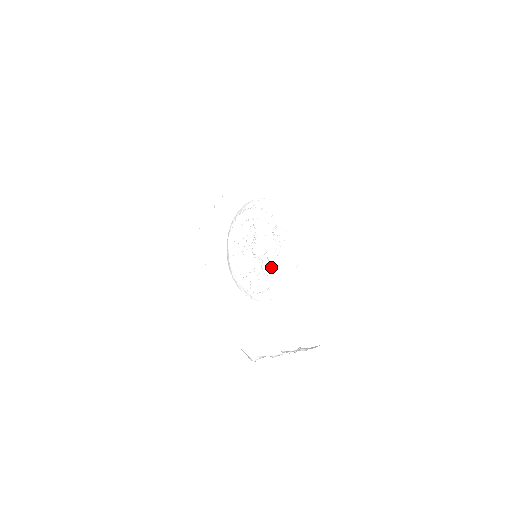
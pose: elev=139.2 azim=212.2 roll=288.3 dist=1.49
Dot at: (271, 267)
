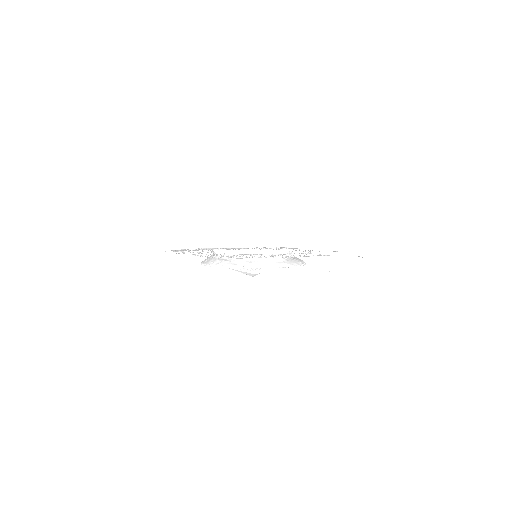
Dot at: occluded
